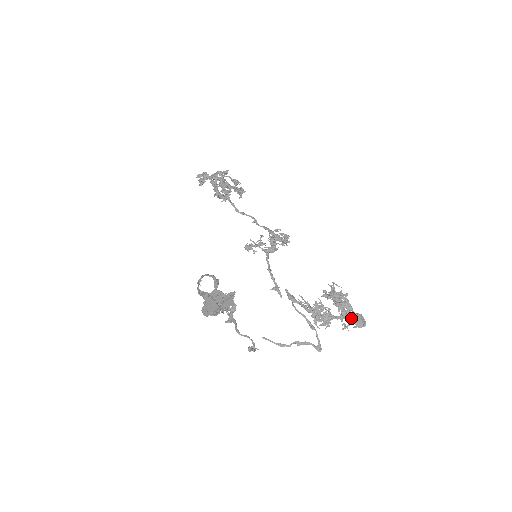
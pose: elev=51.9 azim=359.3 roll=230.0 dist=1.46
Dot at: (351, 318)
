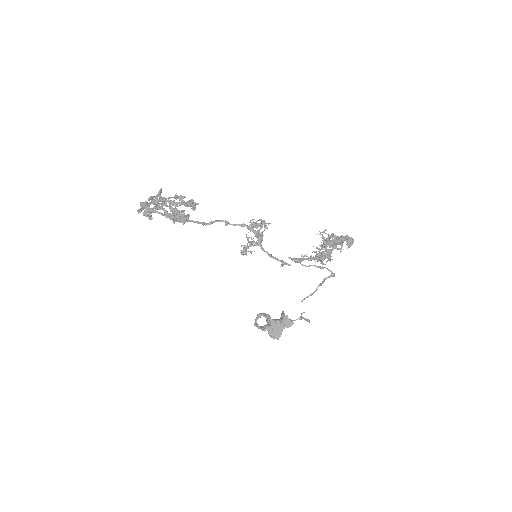
Dot at: (342, 243)
